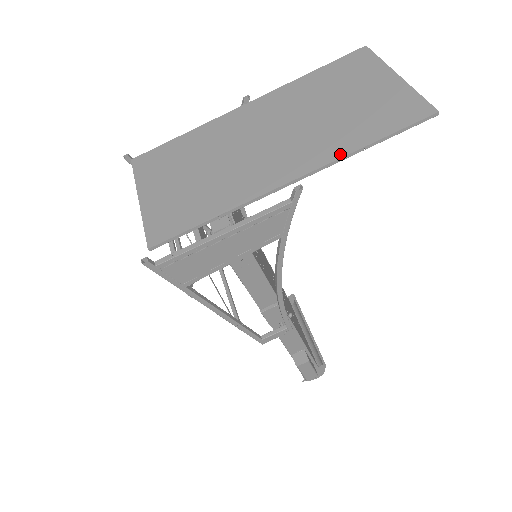
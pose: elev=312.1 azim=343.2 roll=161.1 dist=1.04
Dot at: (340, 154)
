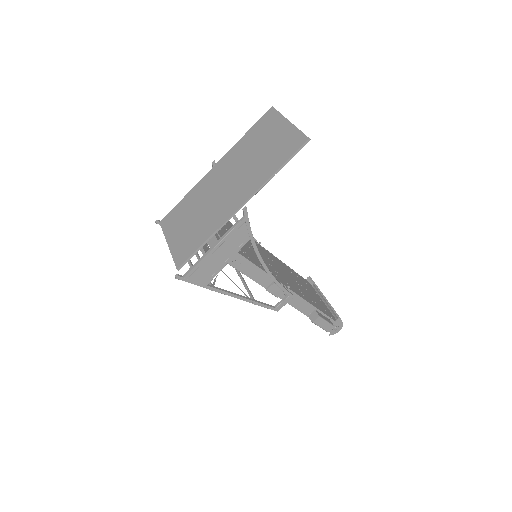
Dot at: (263, 182)
